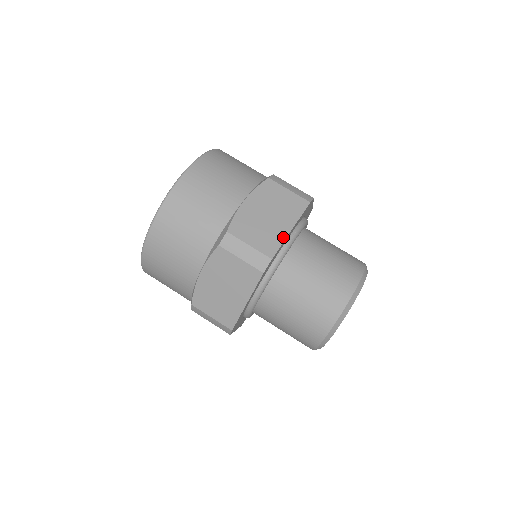
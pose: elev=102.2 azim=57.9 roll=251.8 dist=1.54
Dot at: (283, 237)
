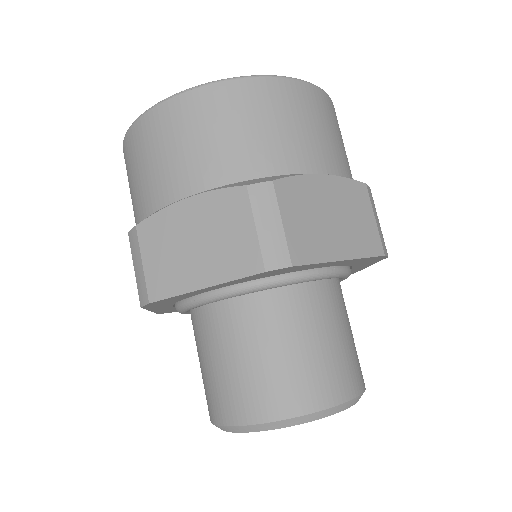
Dot at: (326, 257)
